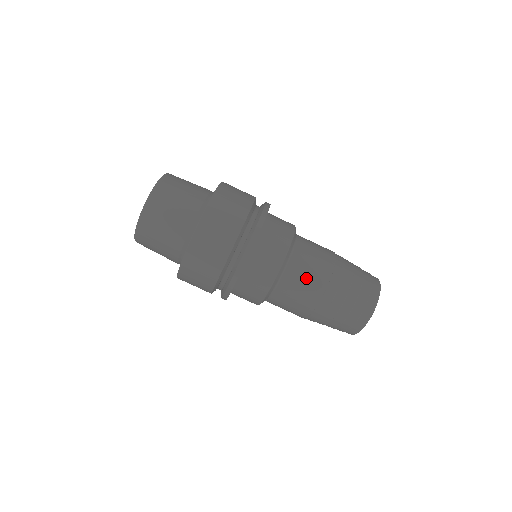
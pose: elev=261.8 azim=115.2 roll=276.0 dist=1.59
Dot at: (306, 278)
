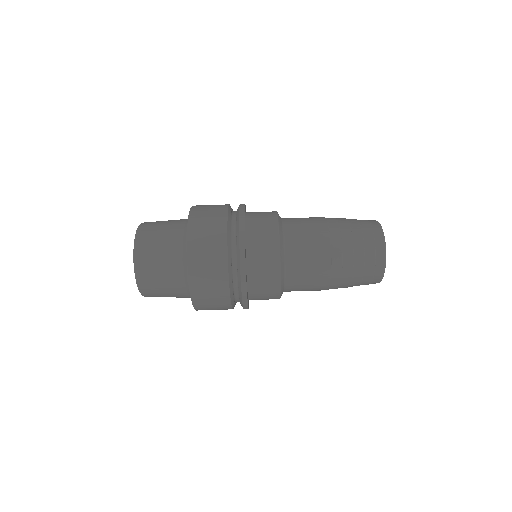
Dot at: (308, 276)
